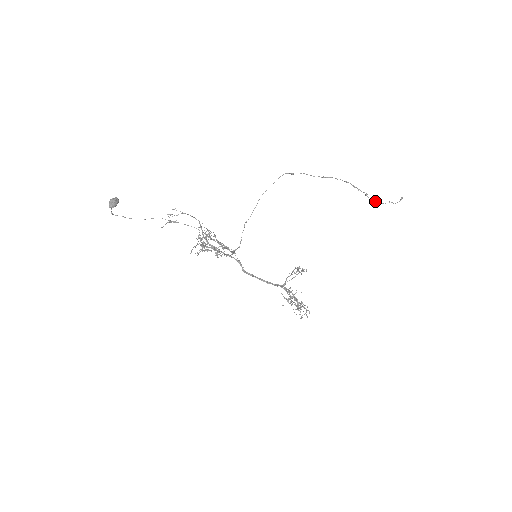
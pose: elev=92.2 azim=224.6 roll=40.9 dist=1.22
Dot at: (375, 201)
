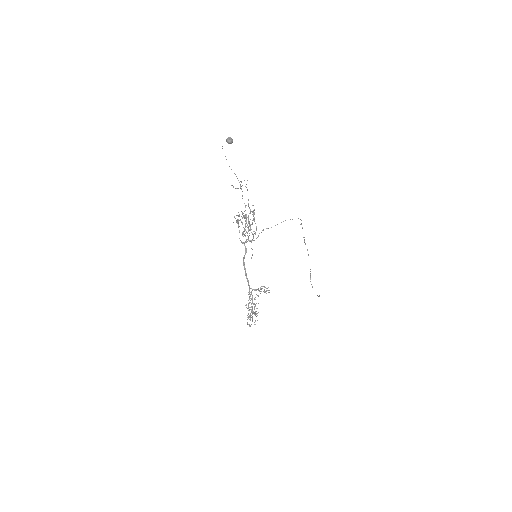
Dot at: occluded
